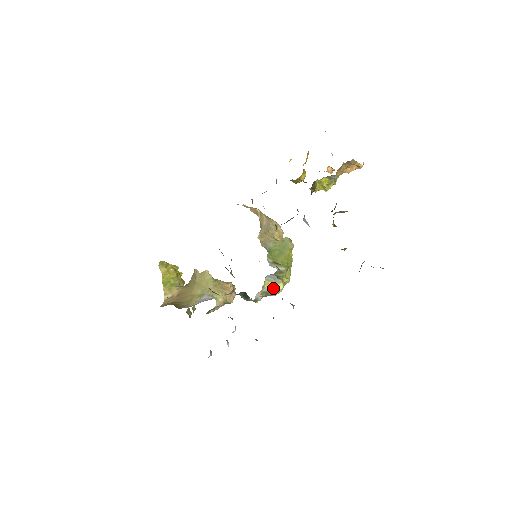
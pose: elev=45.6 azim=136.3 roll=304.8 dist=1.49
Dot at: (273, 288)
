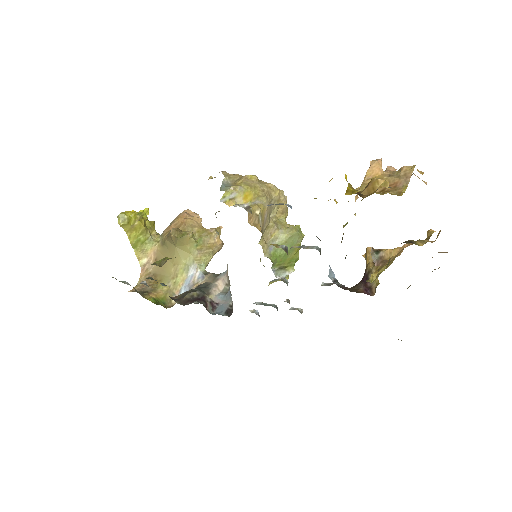
Dot at: occluded
